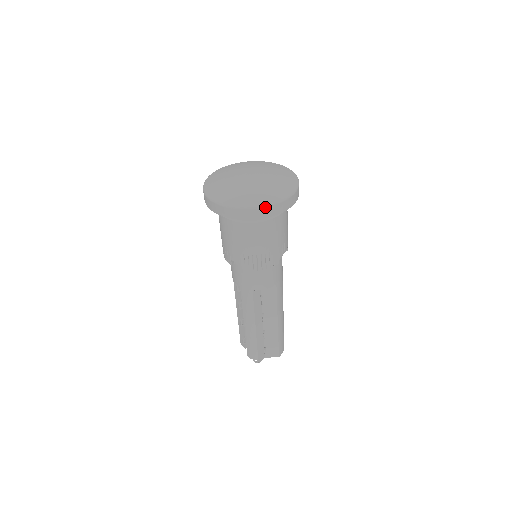
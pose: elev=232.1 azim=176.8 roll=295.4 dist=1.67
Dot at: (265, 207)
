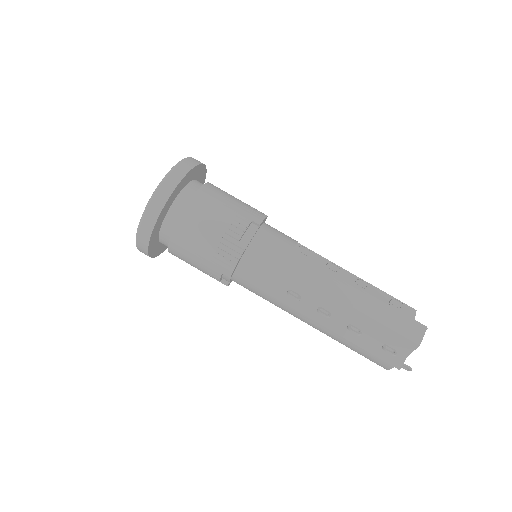
Dot at: (142, 219)
